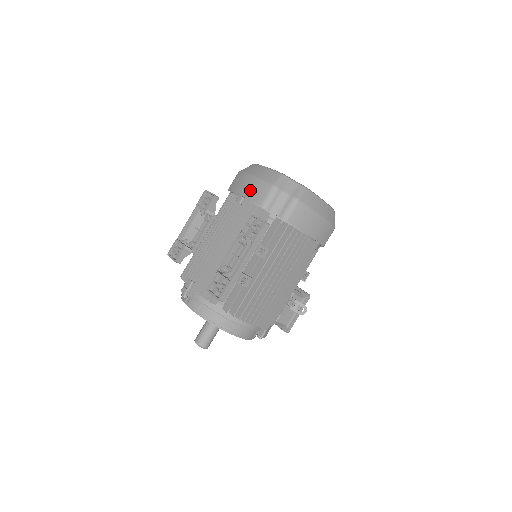
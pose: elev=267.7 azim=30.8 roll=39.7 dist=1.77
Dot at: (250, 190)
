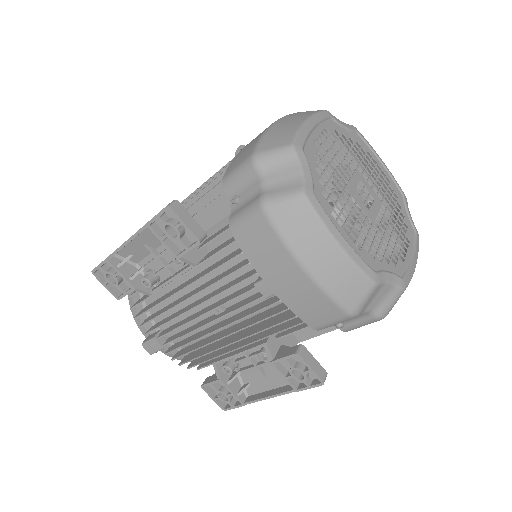
Dot at: (296, 297)
